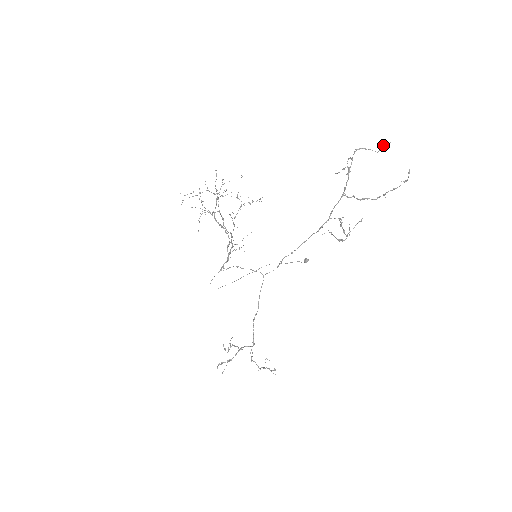
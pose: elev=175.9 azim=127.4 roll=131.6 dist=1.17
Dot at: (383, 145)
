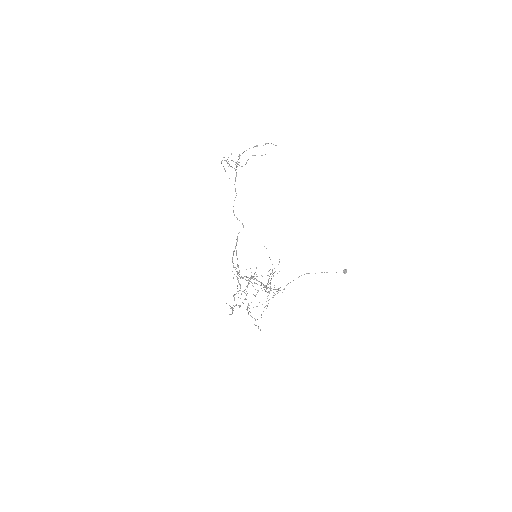
Dot at: occluded
